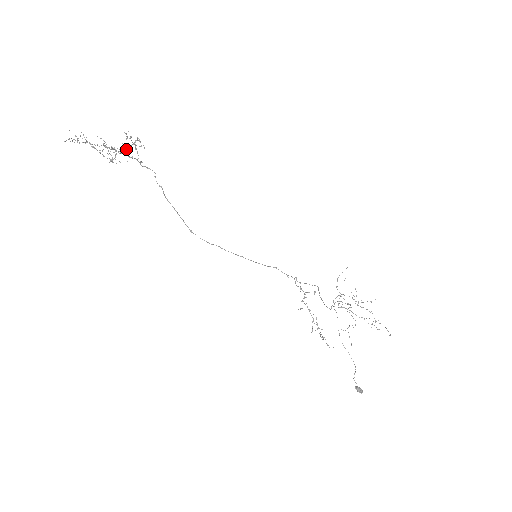
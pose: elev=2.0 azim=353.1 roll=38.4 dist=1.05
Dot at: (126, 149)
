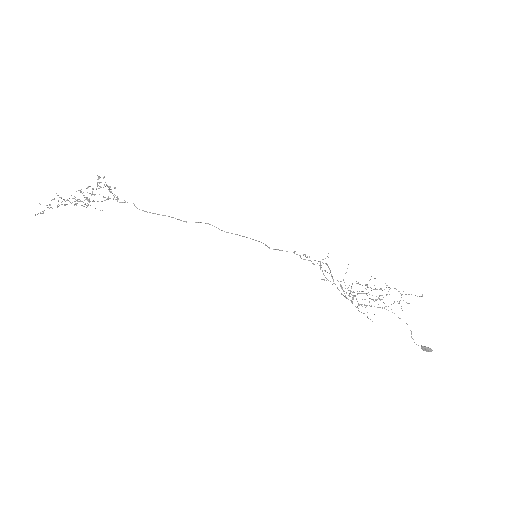
Dot at: (101, 187)
